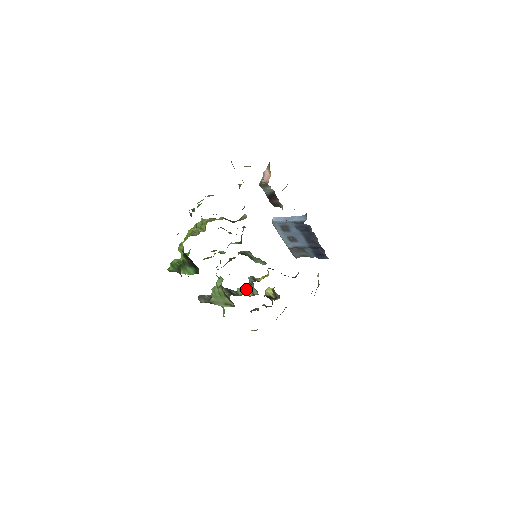
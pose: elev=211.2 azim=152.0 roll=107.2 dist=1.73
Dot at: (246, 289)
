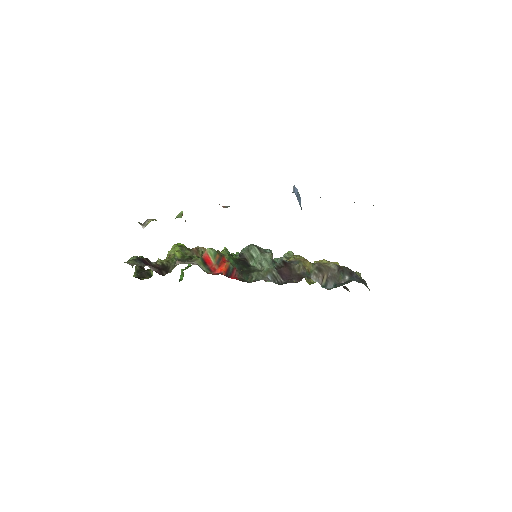
Dot at: occluded
